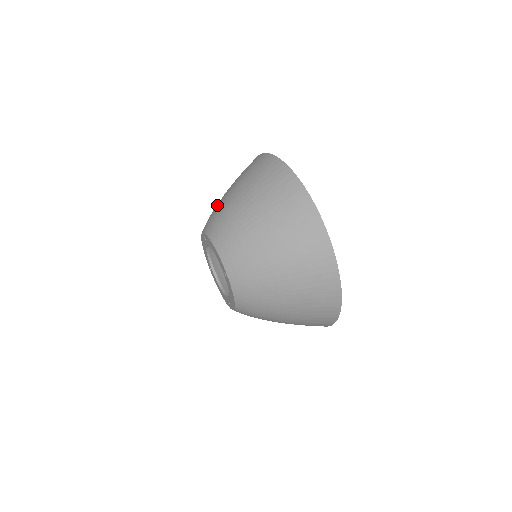
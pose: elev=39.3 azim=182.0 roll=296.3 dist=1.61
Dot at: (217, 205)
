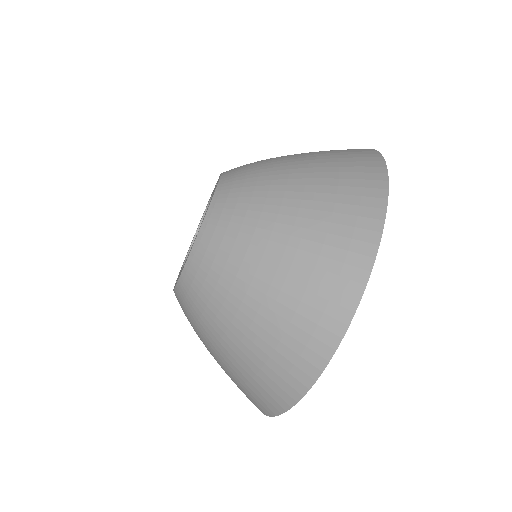
Dot at: occluded
